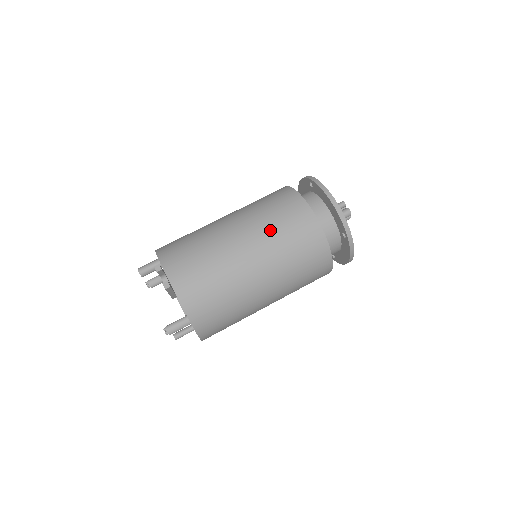
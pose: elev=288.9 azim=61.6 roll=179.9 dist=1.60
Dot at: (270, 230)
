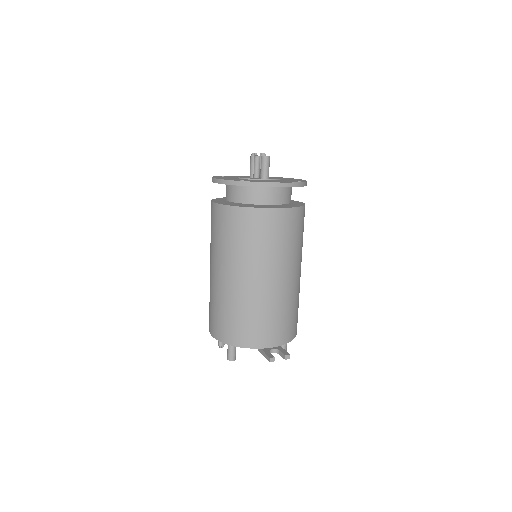
Dot at: (275, 253)
